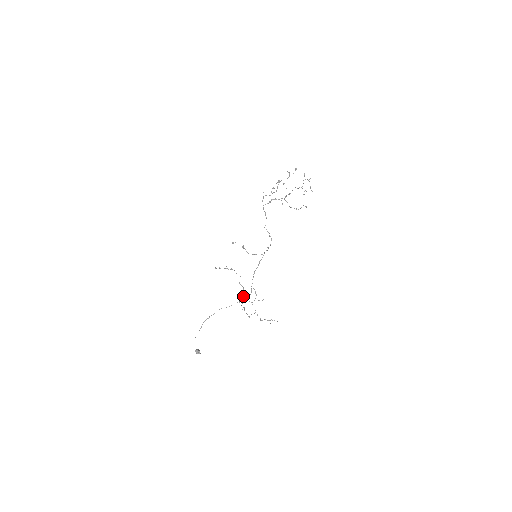
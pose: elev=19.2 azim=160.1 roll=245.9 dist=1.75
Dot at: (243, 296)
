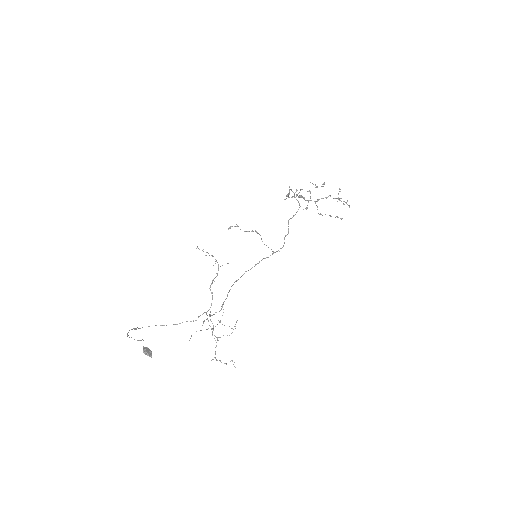
Dot at: (207, 311)
